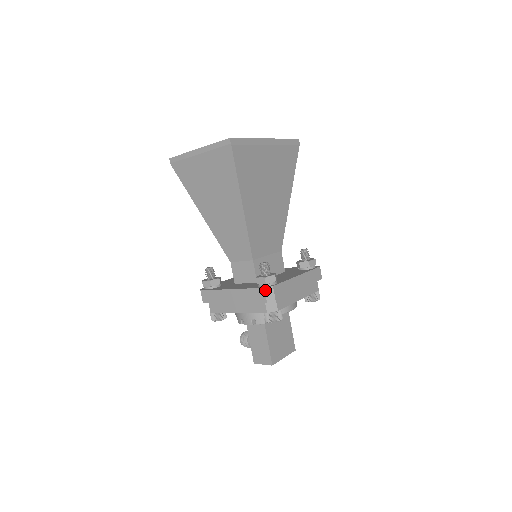
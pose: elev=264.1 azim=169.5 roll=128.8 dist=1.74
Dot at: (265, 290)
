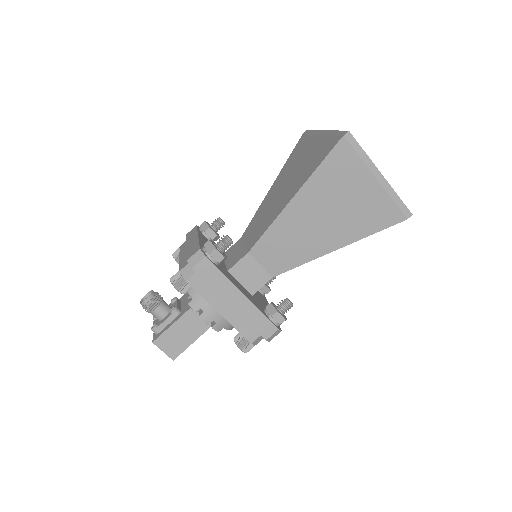
Dot at: (277, 331)
